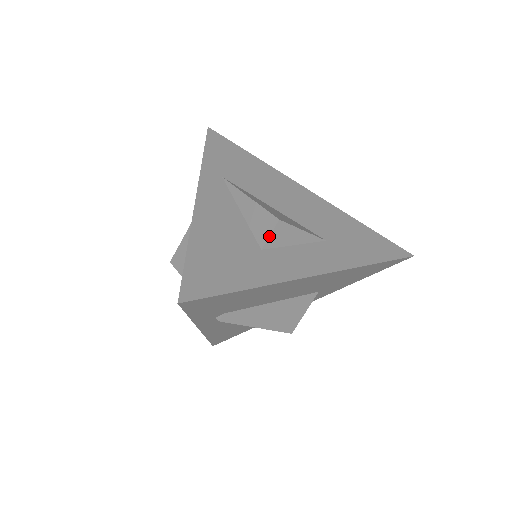
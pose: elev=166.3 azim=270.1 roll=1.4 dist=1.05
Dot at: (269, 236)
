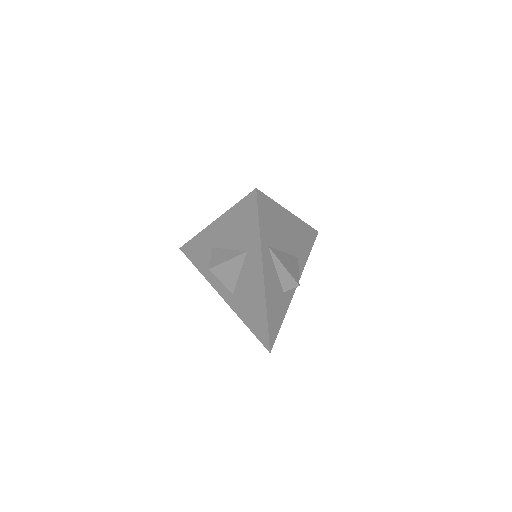
Dot at: occluded
